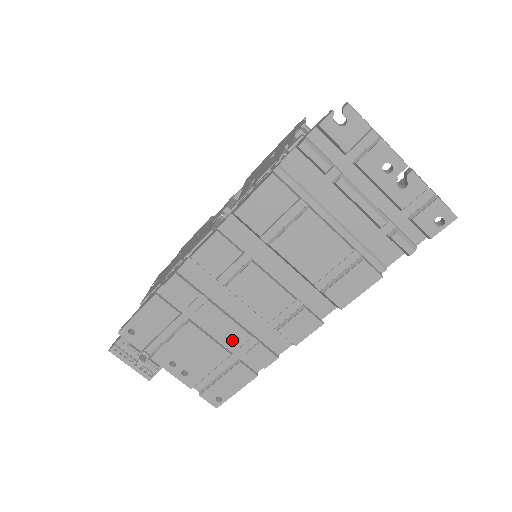
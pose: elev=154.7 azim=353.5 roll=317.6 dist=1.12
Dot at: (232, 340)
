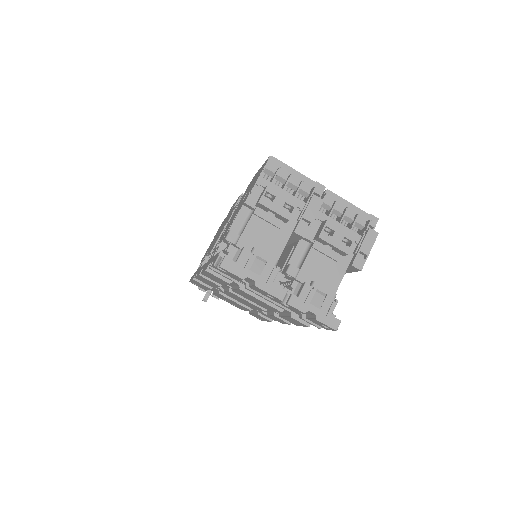
Dot at: occluded
